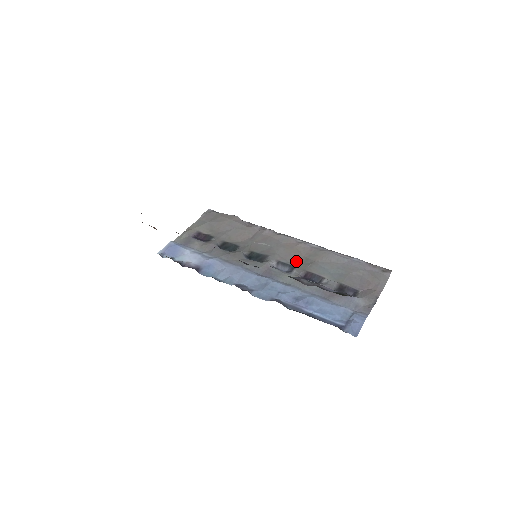
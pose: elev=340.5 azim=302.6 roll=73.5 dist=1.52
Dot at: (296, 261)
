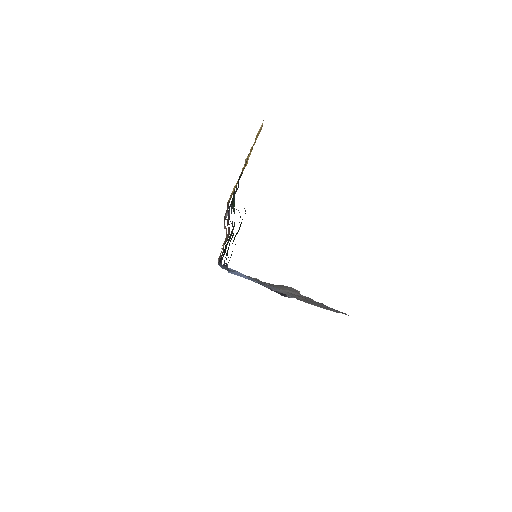
Dot at: occluded
